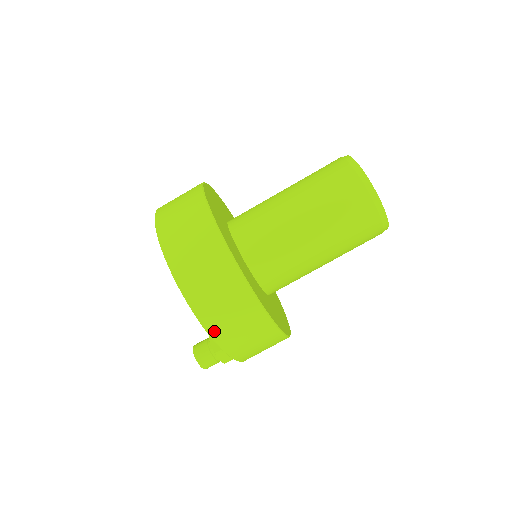
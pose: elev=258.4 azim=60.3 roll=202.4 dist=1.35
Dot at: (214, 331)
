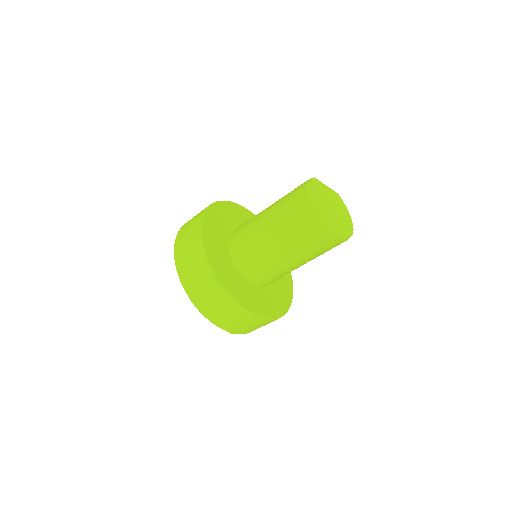
Dot at: (231, 330)
